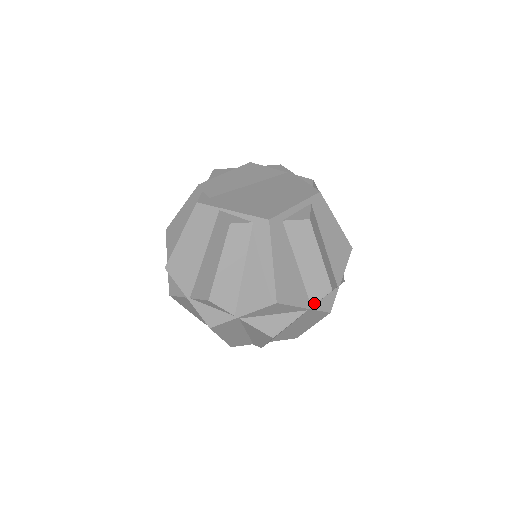
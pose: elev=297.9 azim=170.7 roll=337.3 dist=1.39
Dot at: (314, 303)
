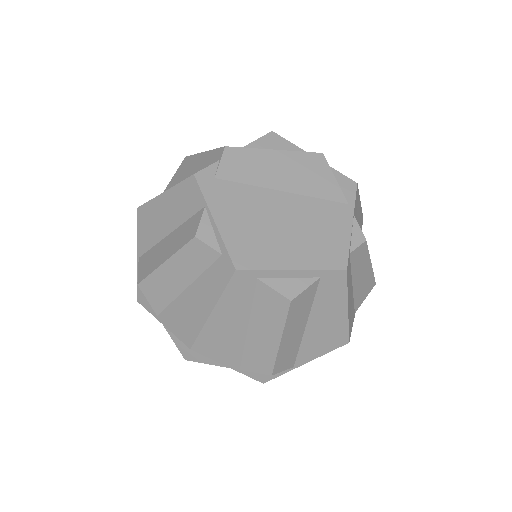
Dot at: (244, 369)
